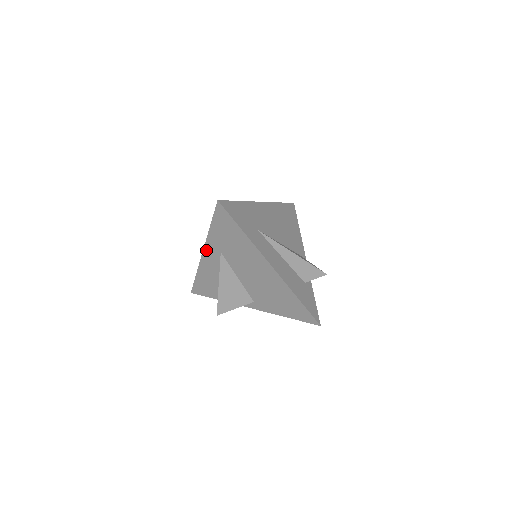
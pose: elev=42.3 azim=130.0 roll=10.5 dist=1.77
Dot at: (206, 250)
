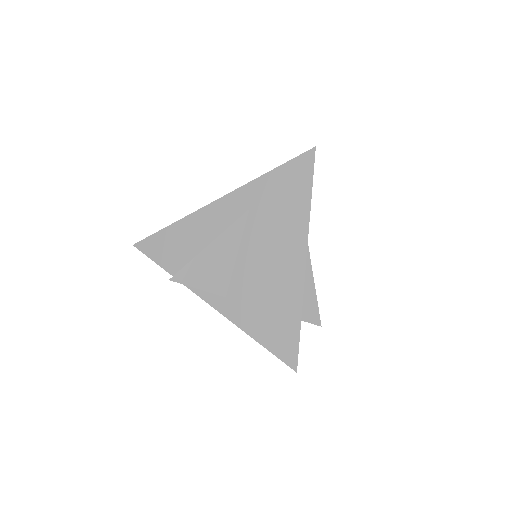
Dot at: (230, 197)
